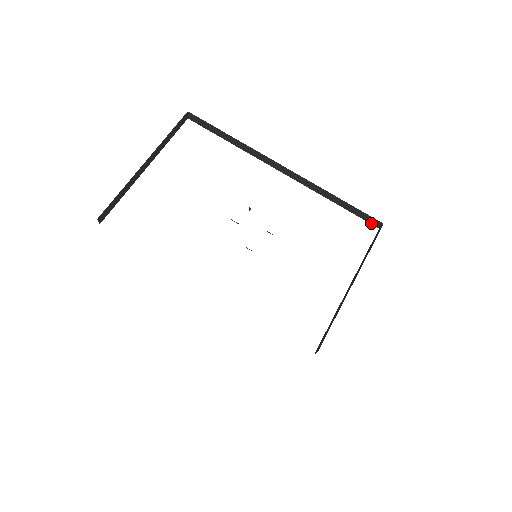
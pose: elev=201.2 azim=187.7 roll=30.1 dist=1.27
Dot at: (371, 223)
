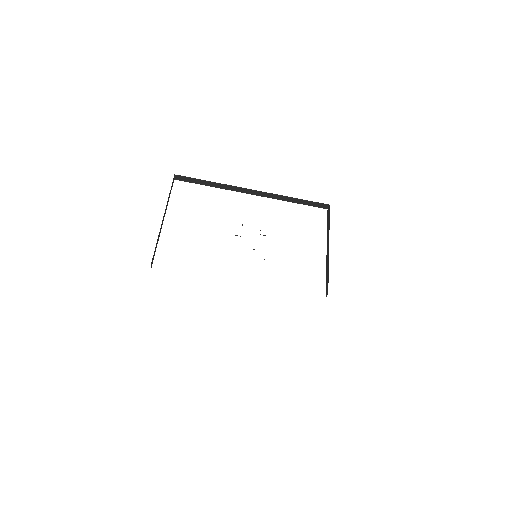
Dot at: occluded
